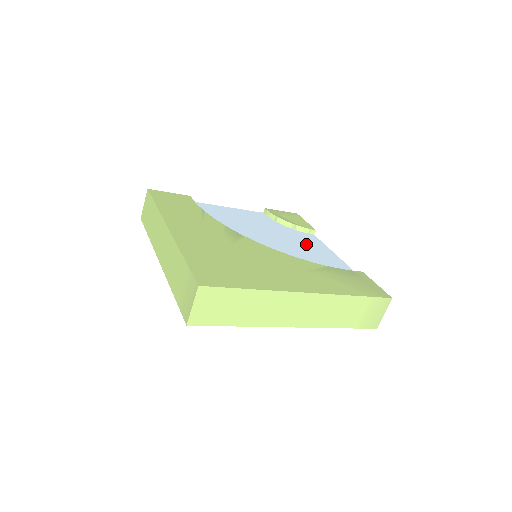
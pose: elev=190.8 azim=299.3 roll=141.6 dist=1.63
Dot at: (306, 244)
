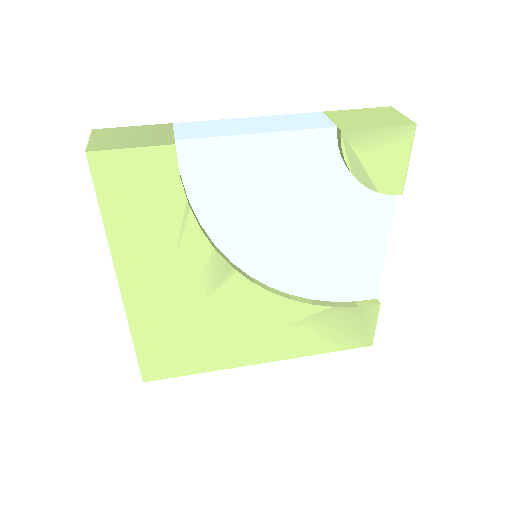
Dot at: (351, 235)
